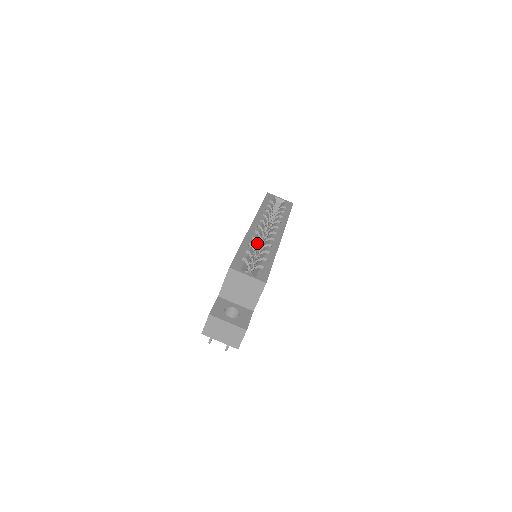
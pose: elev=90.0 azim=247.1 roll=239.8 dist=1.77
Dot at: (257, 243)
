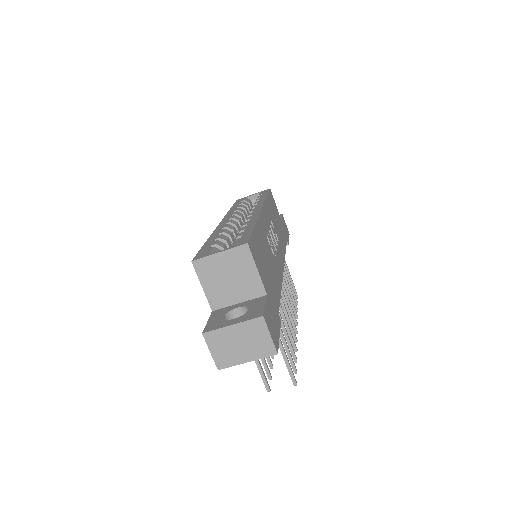
Dot at: (233, 232)
